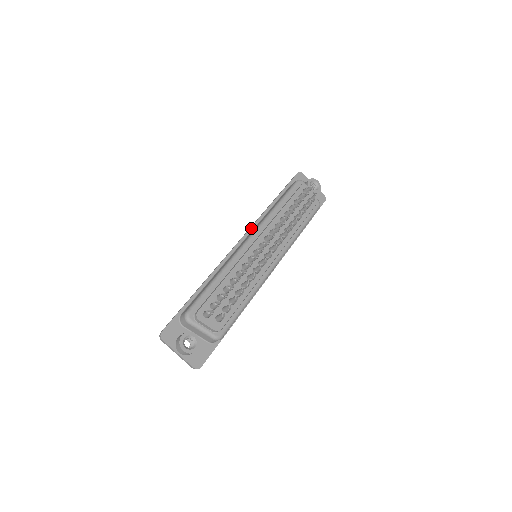
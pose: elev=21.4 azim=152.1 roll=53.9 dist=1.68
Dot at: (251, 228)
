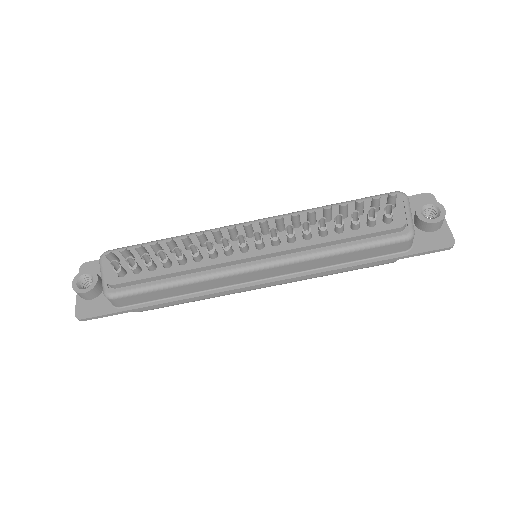
Dot at: occluded
